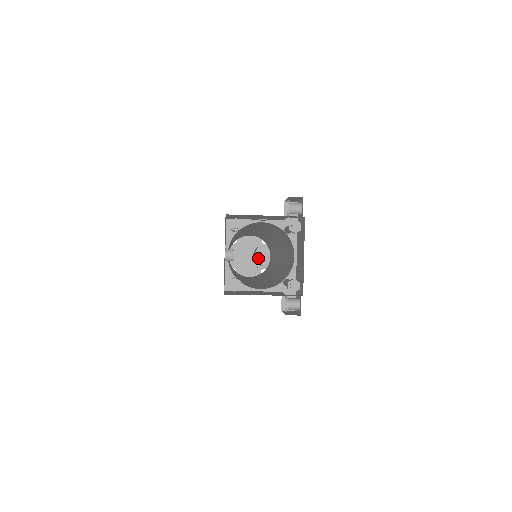
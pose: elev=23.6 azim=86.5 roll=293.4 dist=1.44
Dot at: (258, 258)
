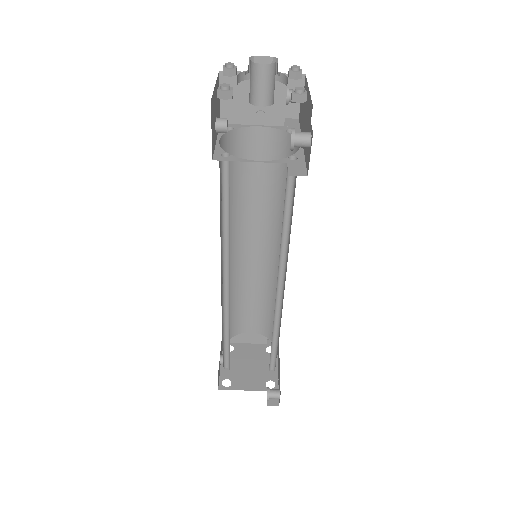
Dot at: (261, 368)
